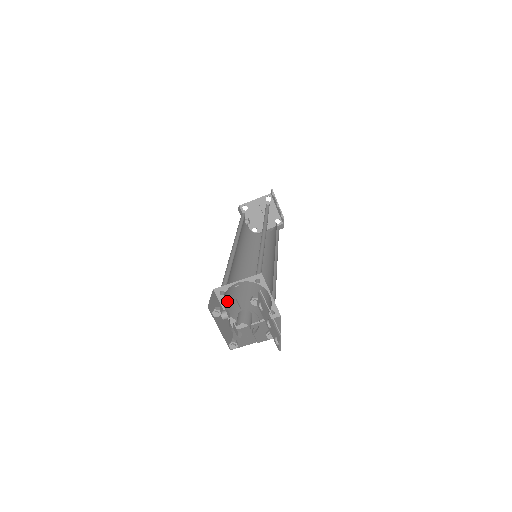
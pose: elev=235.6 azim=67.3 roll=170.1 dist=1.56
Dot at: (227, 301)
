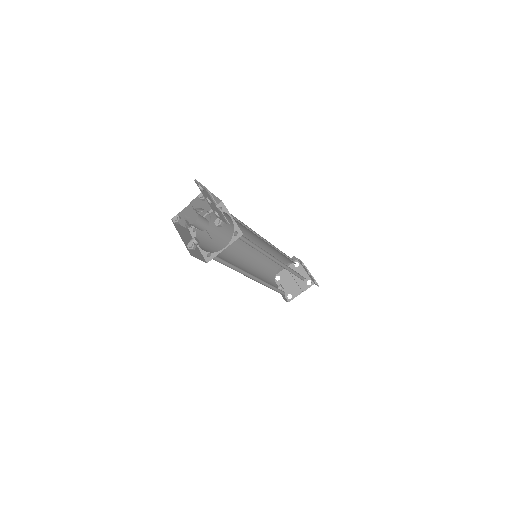
Dot at: (206, 249)
